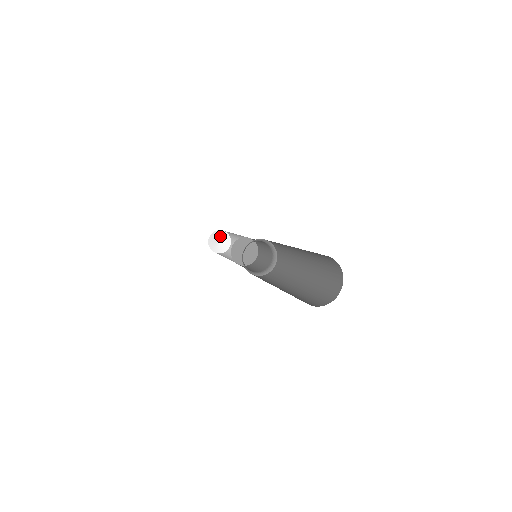
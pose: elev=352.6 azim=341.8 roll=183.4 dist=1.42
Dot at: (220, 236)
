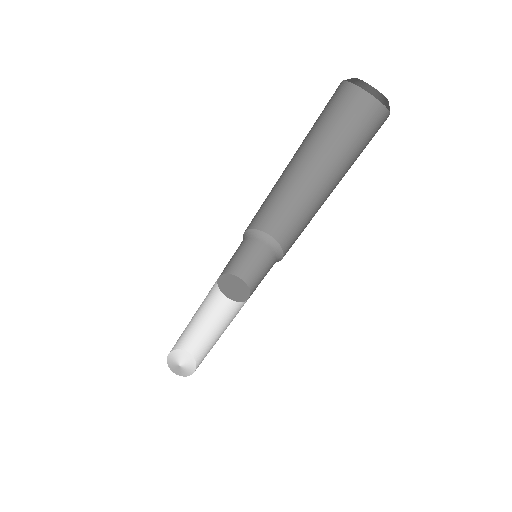
Dot at: (181, 358)
